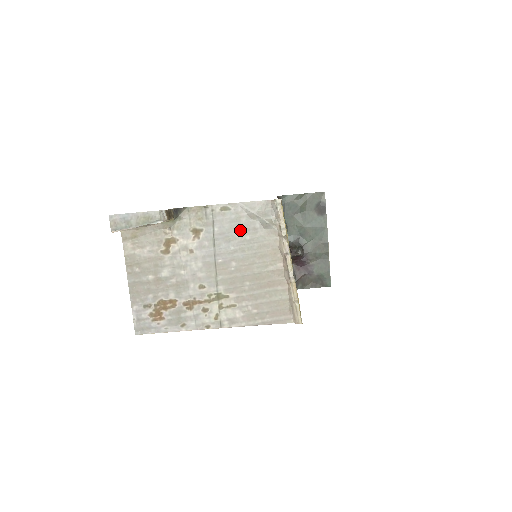
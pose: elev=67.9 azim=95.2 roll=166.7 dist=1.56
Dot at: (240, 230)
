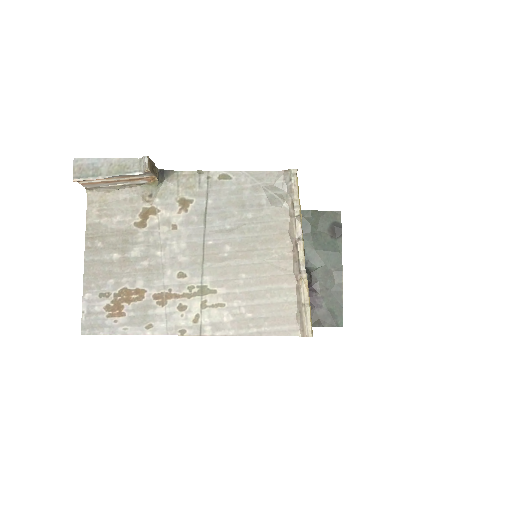
Dot at: (241, 205)
